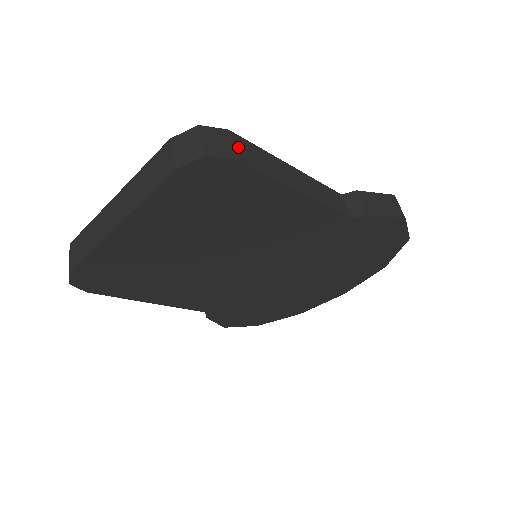
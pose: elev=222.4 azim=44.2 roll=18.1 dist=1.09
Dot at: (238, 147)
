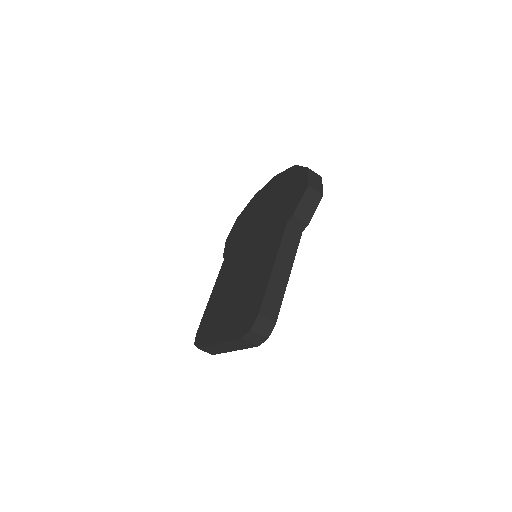
Dot at: (268, 315)
